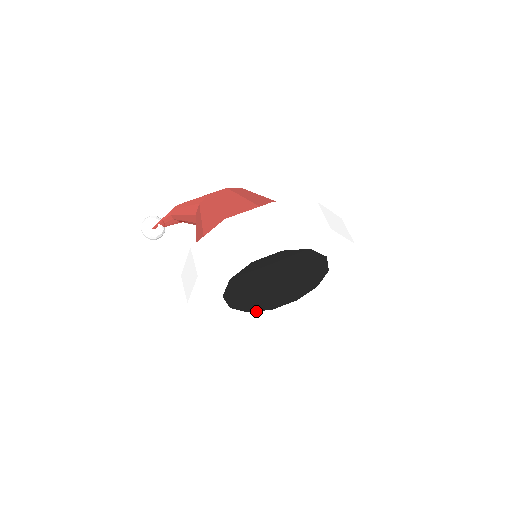
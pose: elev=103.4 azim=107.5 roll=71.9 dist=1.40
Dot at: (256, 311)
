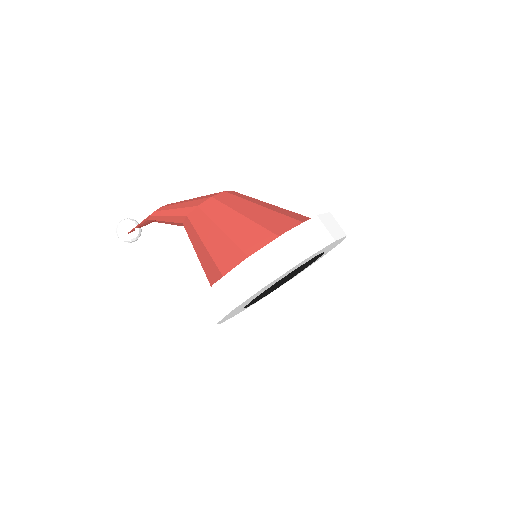
Dot at: occluded
